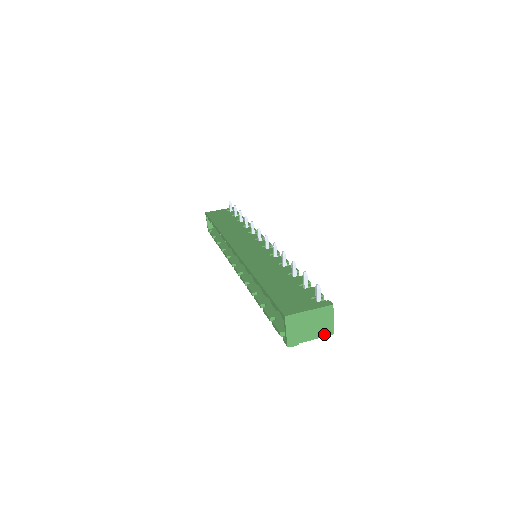
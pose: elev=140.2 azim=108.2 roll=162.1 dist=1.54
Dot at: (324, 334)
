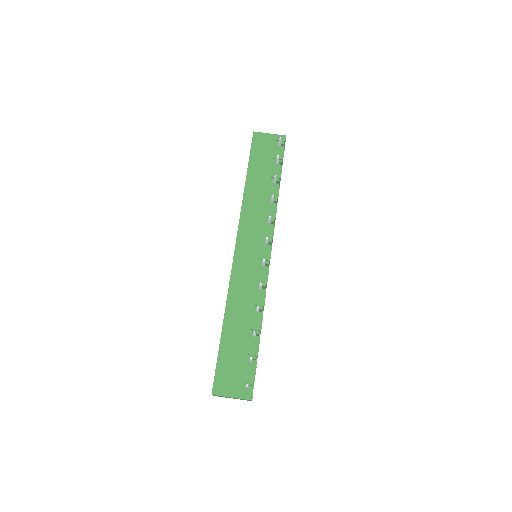
Dot at: occluded
